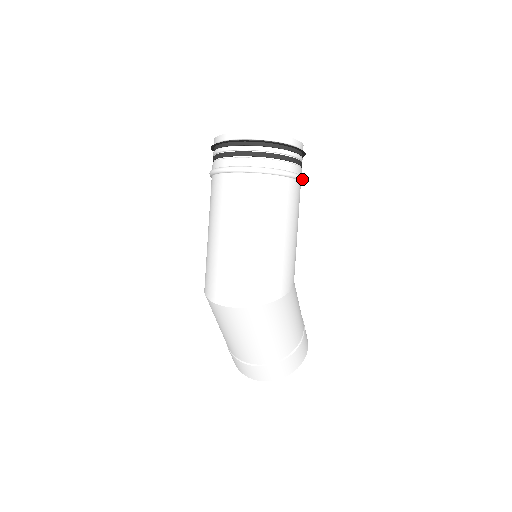
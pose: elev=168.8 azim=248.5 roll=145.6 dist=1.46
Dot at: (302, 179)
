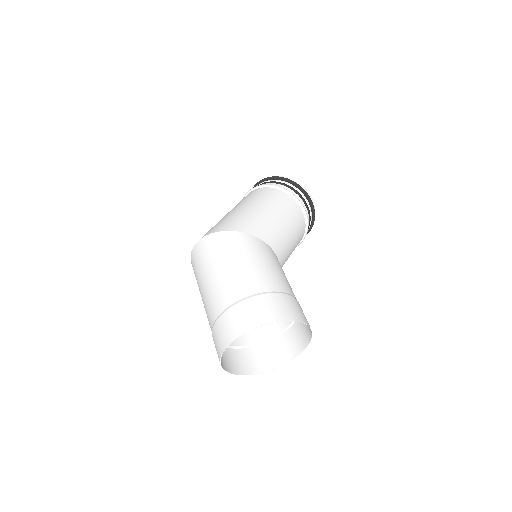
Dot at: (288, 192)
